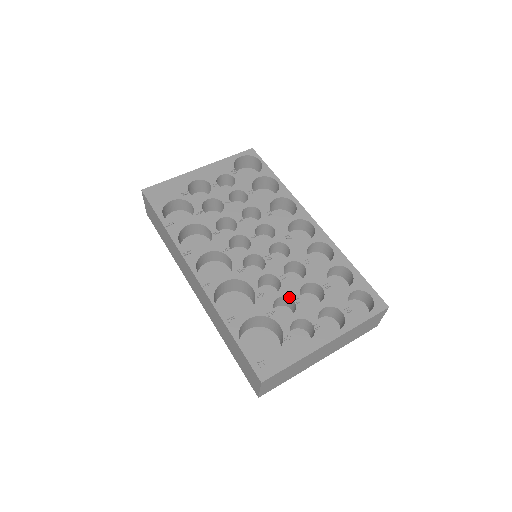
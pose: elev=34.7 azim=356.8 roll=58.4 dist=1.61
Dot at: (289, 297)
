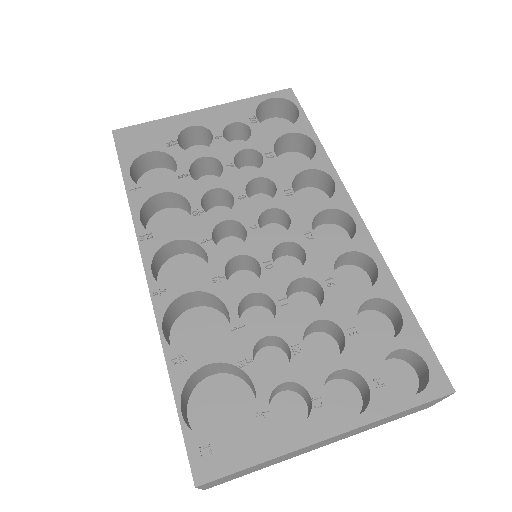
Dot at: (283, 339)
